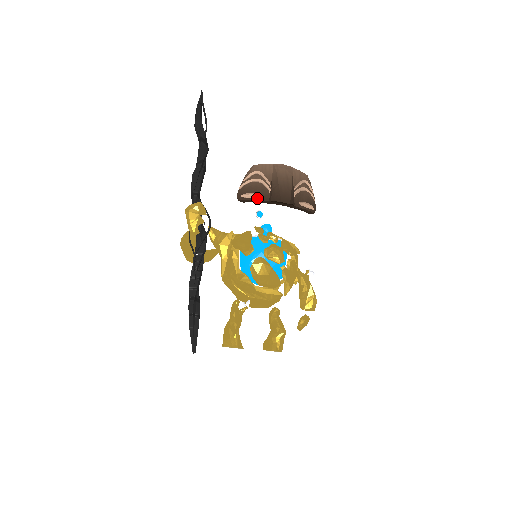
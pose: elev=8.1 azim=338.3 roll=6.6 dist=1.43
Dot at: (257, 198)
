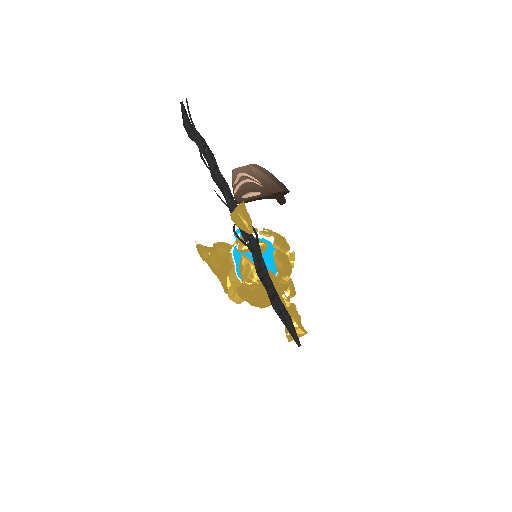
Dot at: (258, 195)
